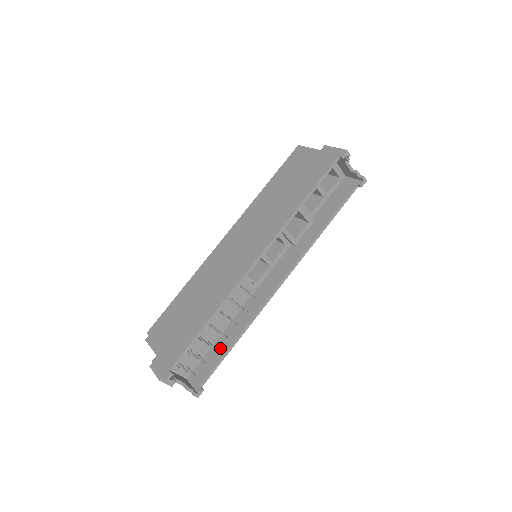
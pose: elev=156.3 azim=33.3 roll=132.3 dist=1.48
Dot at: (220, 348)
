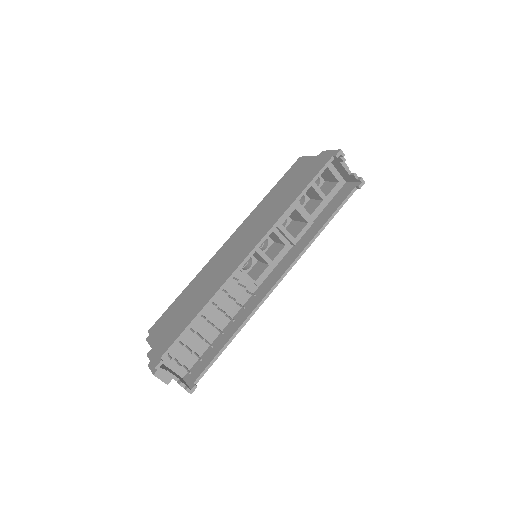
Dot at: (217, 346)
